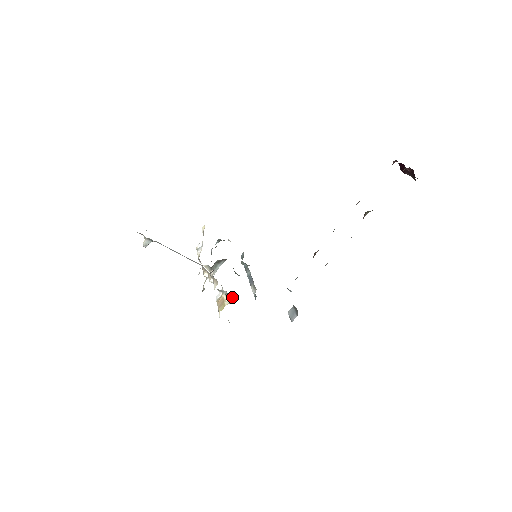
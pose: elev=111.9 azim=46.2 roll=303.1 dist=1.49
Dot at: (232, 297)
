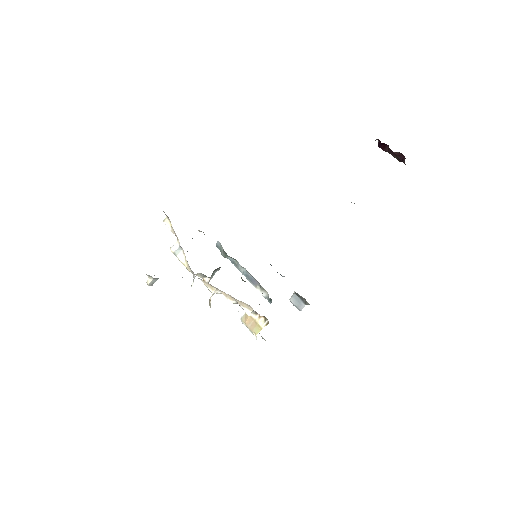
Dot at: (265, 317)
